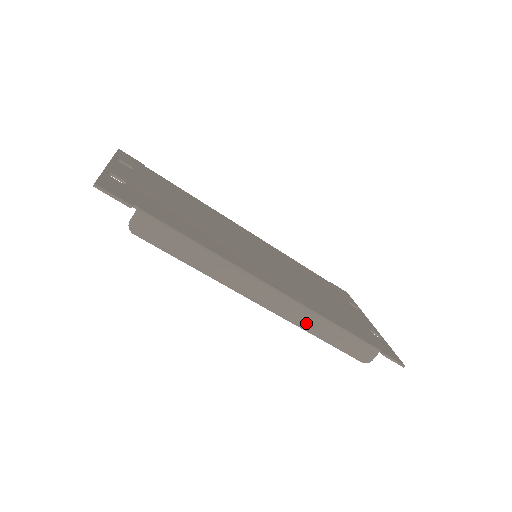
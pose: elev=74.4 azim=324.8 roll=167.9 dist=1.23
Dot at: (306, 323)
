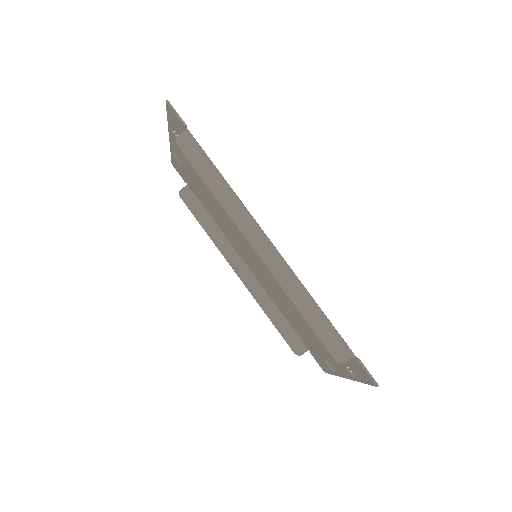
Dot at: (290, 287)
